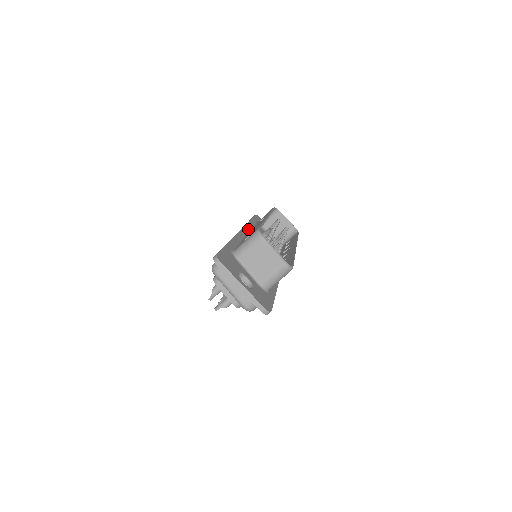
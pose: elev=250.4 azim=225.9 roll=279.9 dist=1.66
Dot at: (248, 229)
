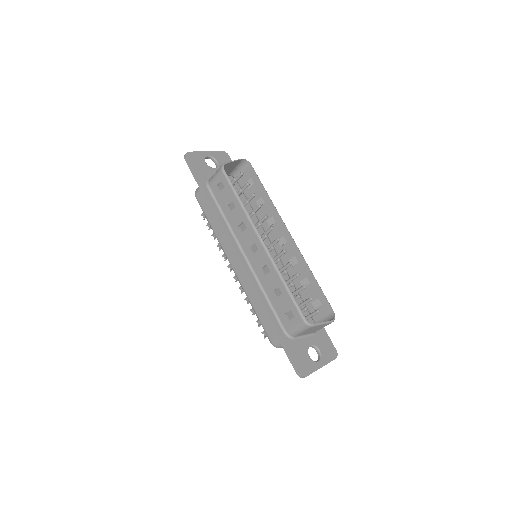
Dot at: (231, 235)
